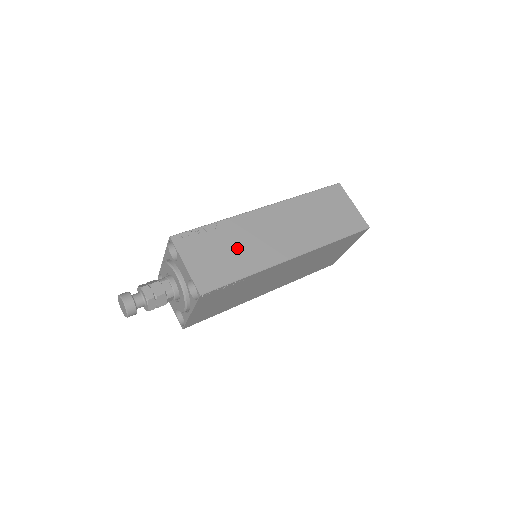
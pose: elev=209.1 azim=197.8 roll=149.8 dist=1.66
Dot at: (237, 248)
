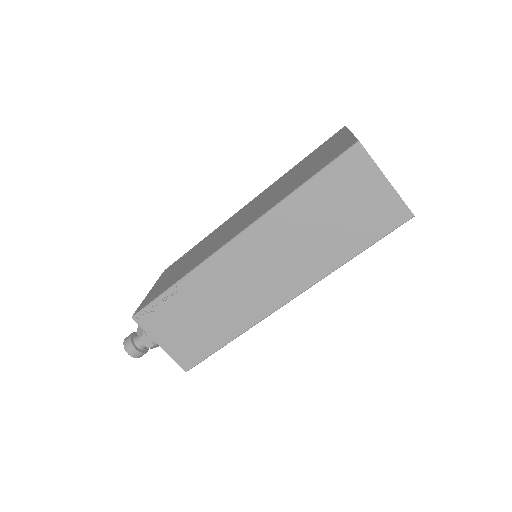
Dot at: (211, 310)
